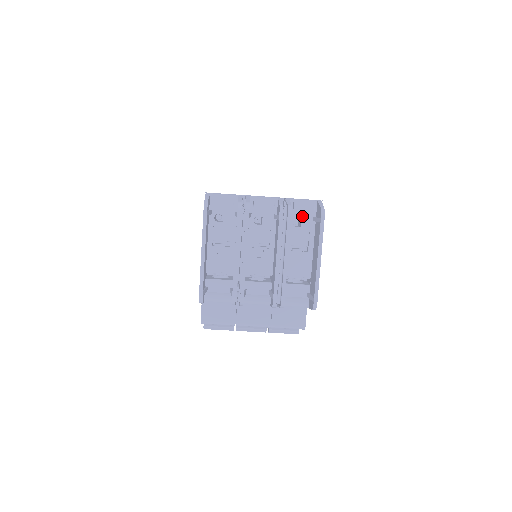
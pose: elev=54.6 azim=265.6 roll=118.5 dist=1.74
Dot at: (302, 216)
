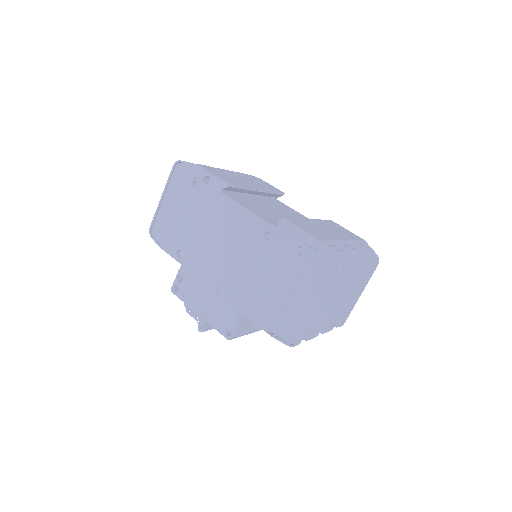
Dot at: occluded
